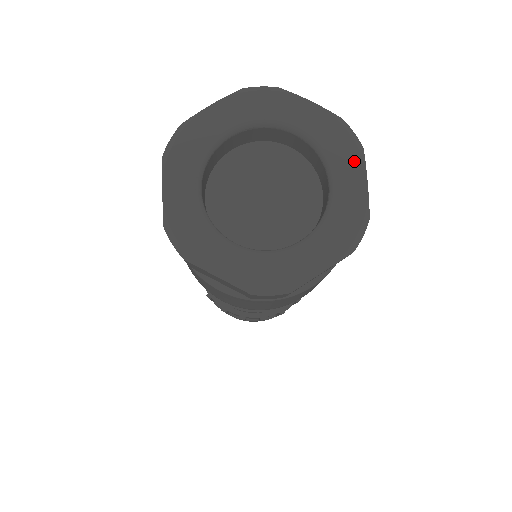
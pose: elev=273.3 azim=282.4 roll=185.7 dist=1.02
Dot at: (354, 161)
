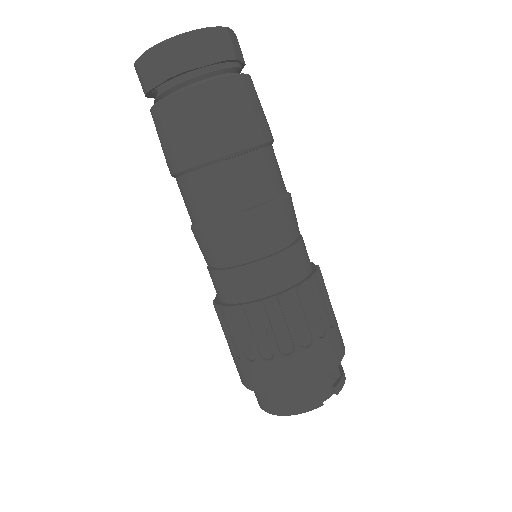
Dot at: occluded
